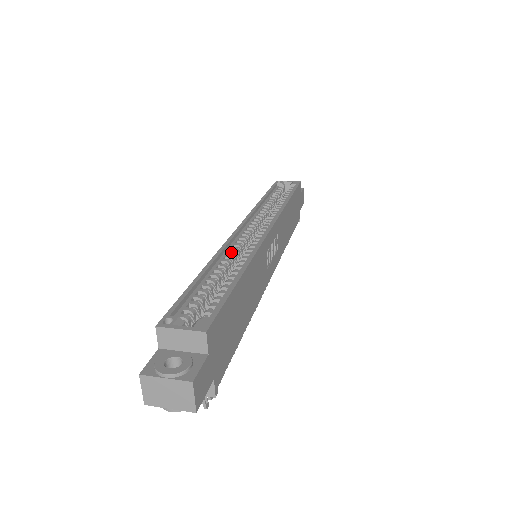
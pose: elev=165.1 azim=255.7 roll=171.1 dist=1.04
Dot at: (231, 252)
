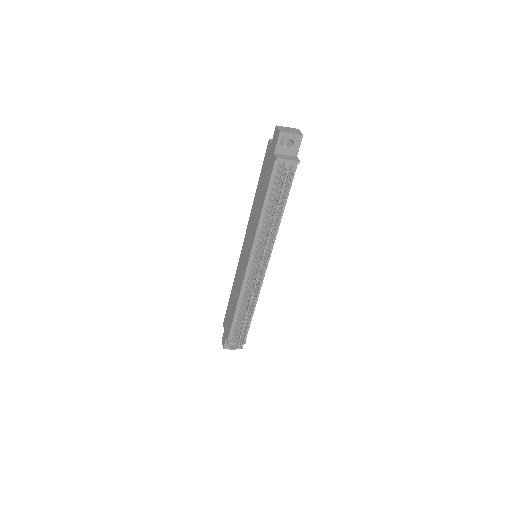
Dot at: occluded
